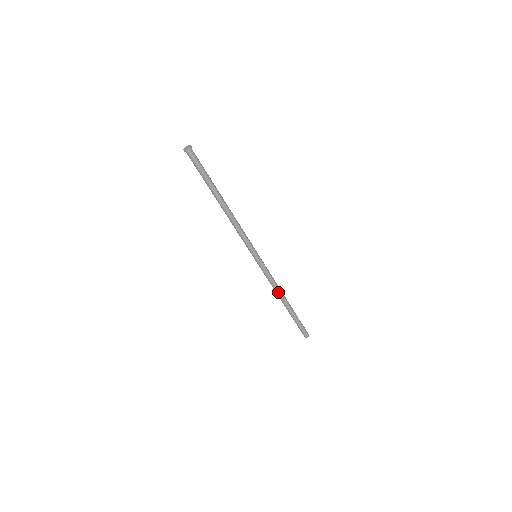
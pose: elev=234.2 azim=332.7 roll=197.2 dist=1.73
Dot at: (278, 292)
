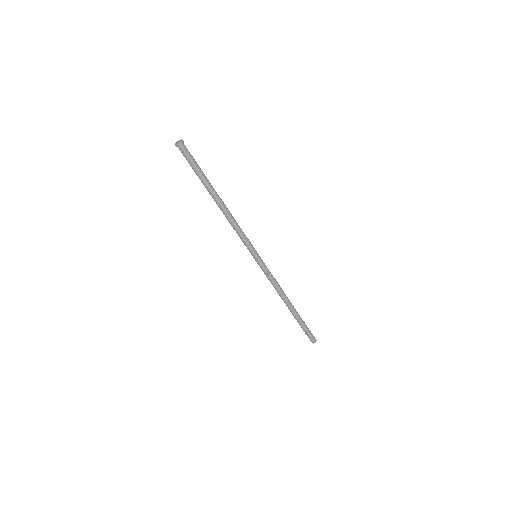
Dot at: (282, 294)
